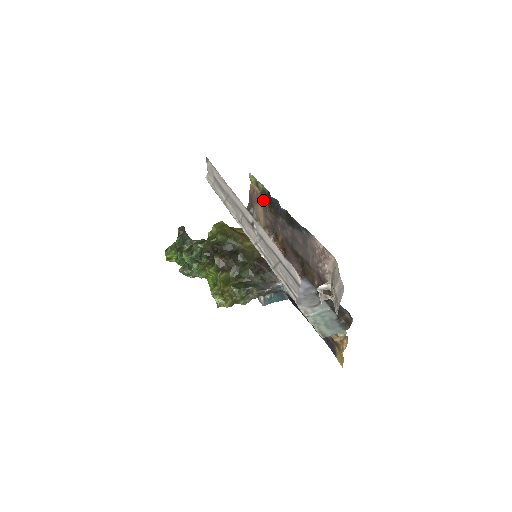
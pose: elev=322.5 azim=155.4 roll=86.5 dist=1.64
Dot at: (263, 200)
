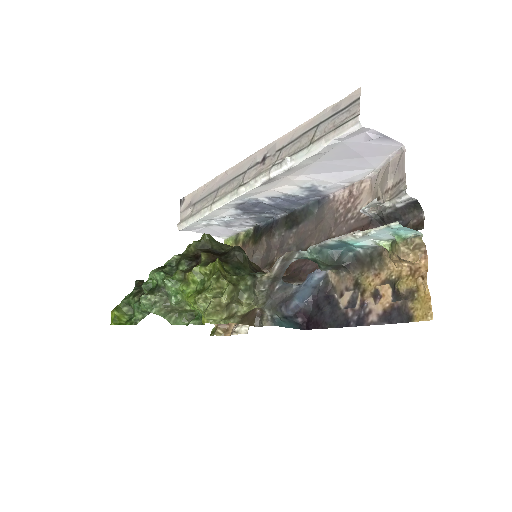
Dot at: (246, 249)
